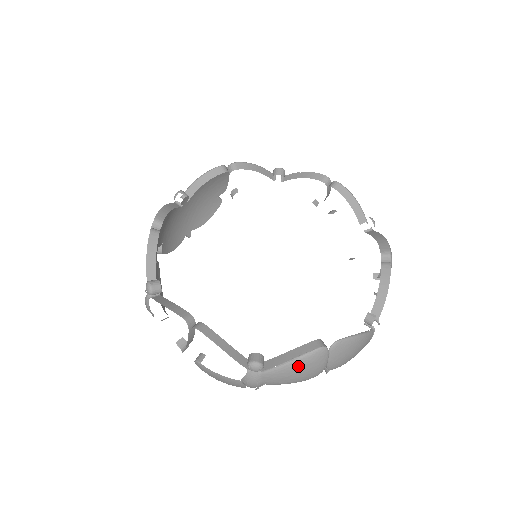
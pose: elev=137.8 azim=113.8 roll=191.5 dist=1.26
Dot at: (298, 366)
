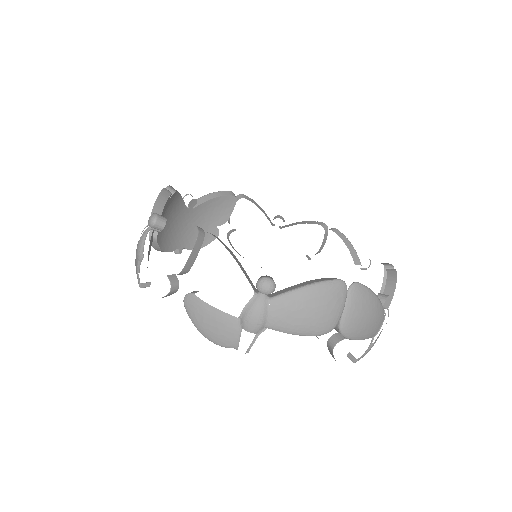
Dot at: (315, 294)
